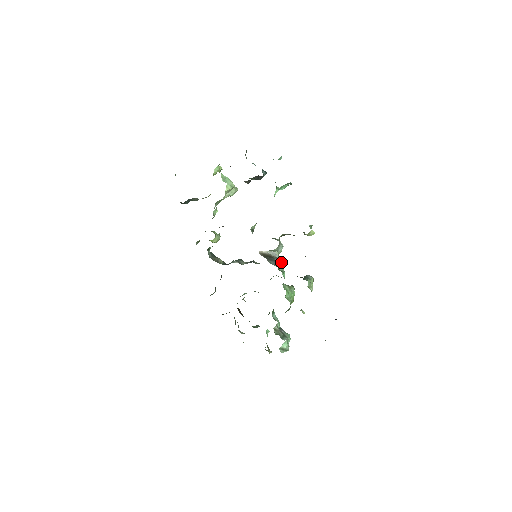
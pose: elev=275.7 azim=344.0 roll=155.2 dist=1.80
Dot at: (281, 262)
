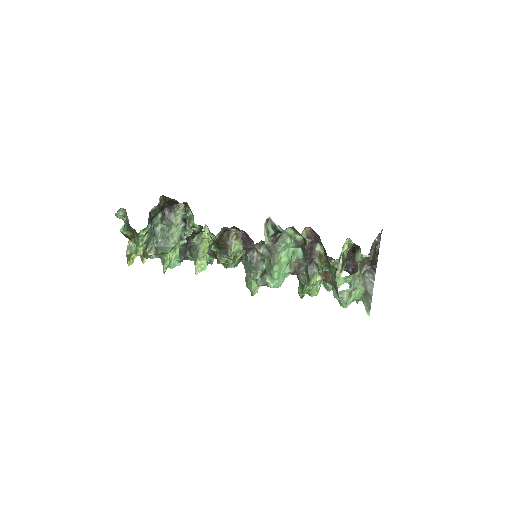
Dot at: occluded
